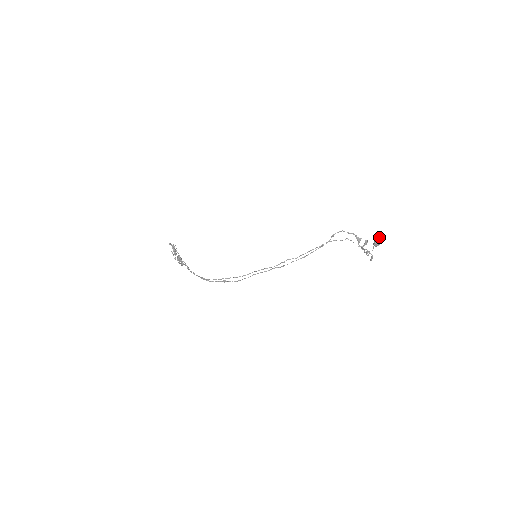
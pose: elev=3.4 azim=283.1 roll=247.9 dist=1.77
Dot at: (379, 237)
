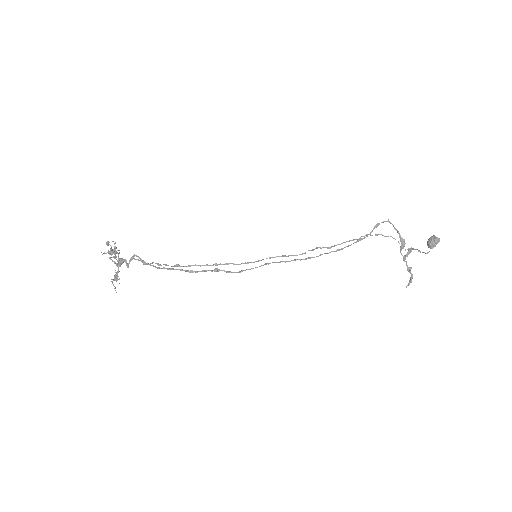
Dot at: (434, 236)
